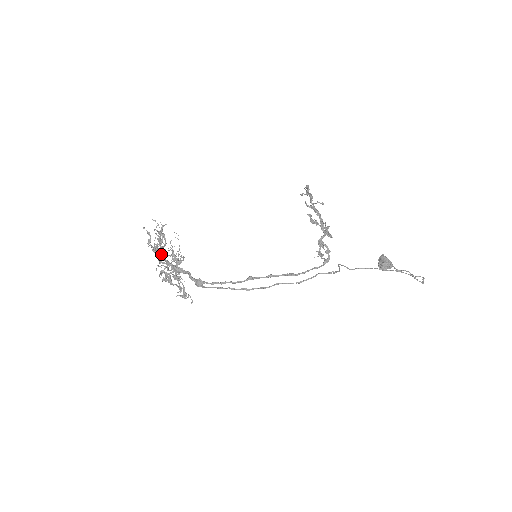
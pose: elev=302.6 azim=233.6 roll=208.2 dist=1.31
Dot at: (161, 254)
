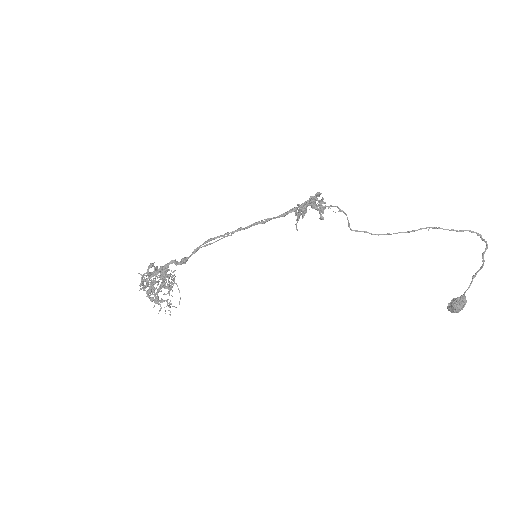
Dot at: (150, 272)
